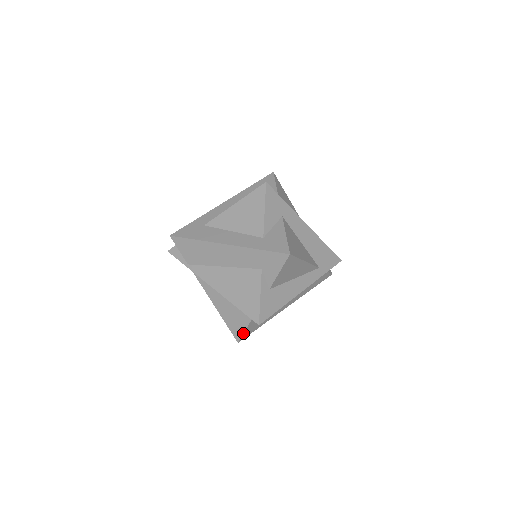
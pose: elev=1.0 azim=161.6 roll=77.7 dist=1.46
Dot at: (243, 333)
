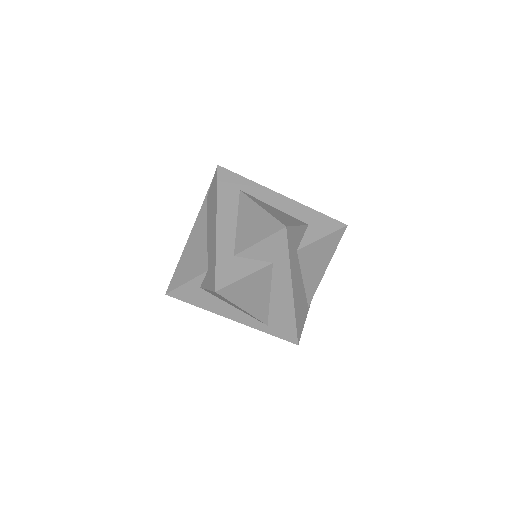
Dot at: occluded
